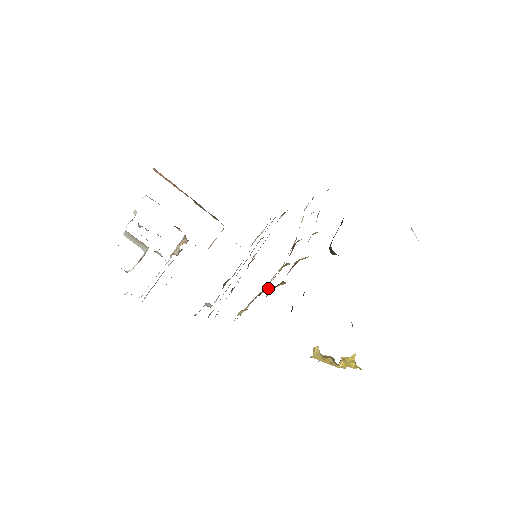
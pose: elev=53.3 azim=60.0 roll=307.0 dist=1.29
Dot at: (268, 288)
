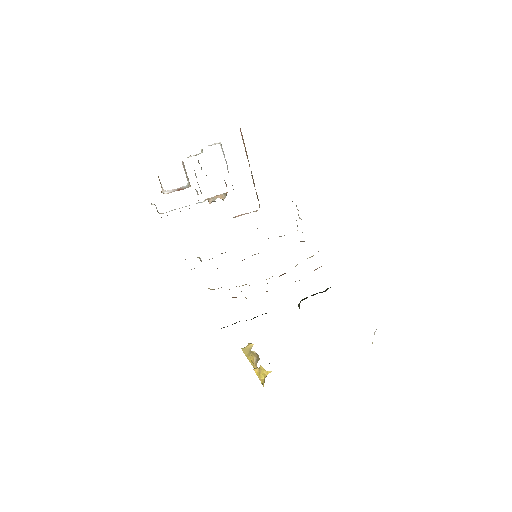
Dot at: occluded
